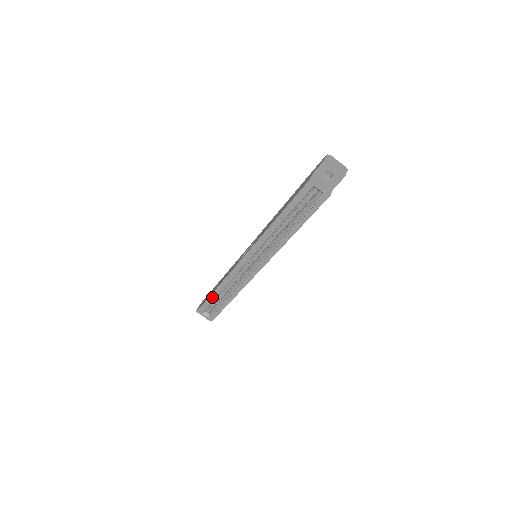
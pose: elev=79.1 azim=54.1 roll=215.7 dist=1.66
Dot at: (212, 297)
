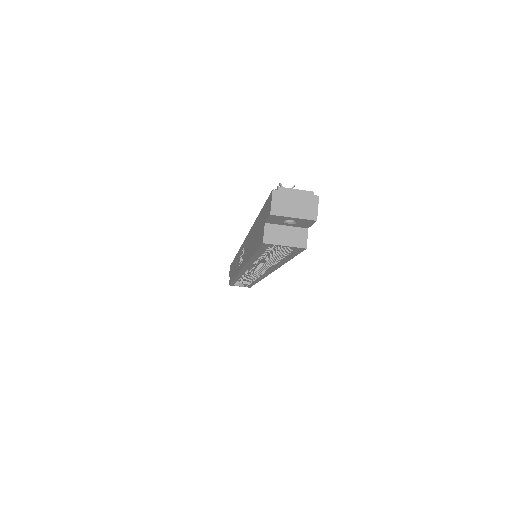
Dot at: (234, 282)
